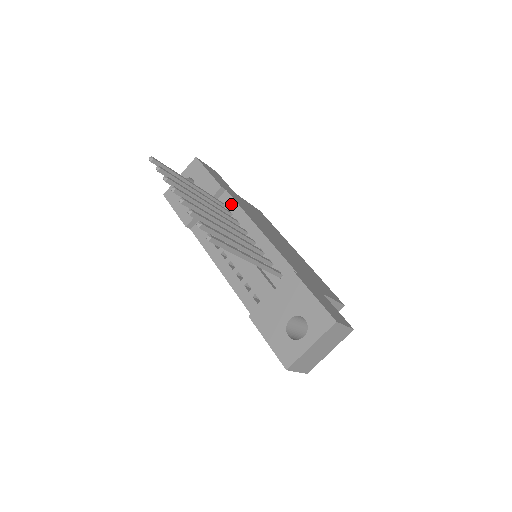
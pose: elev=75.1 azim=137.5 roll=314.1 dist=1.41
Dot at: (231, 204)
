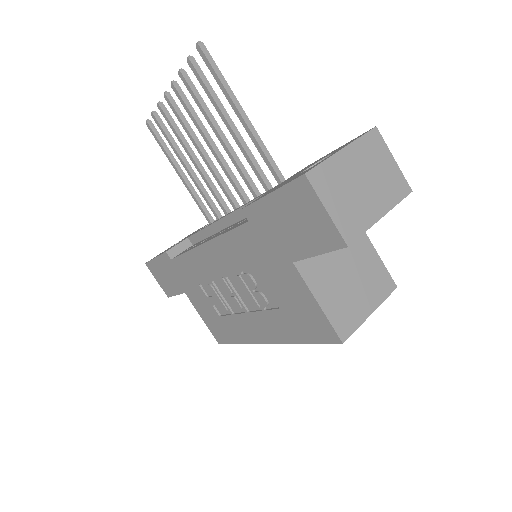
Dot at: occluded
